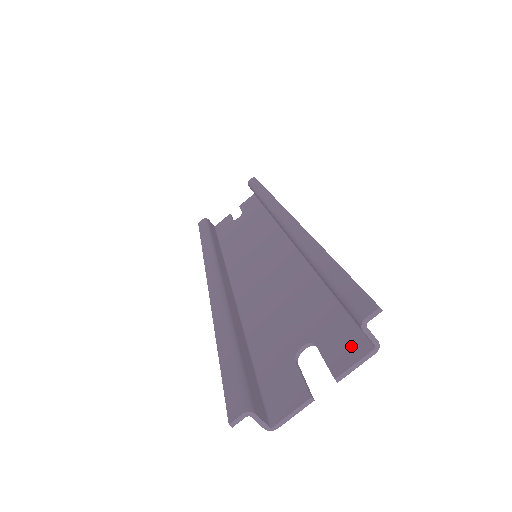
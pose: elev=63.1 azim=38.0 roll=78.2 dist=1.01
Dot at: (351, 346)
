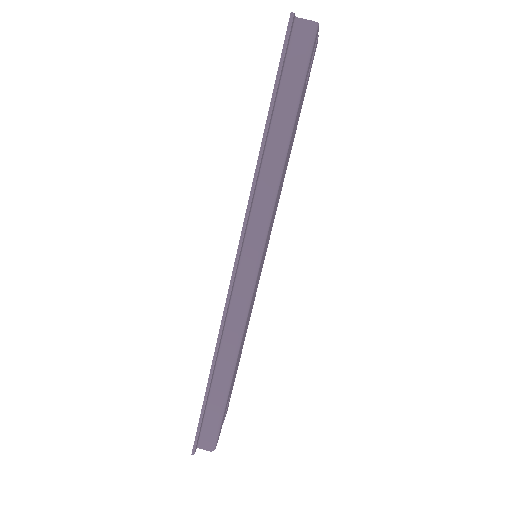
Dot at: occluded
